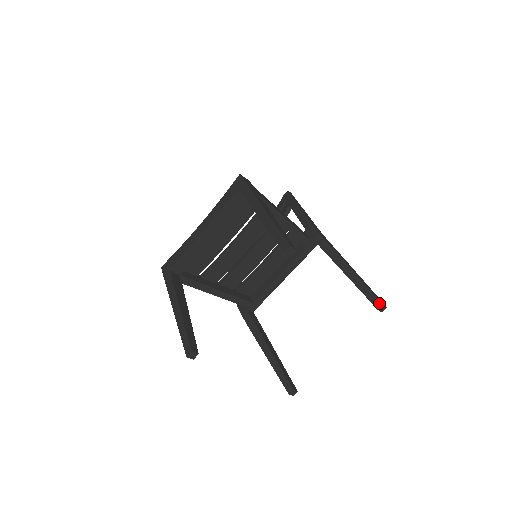
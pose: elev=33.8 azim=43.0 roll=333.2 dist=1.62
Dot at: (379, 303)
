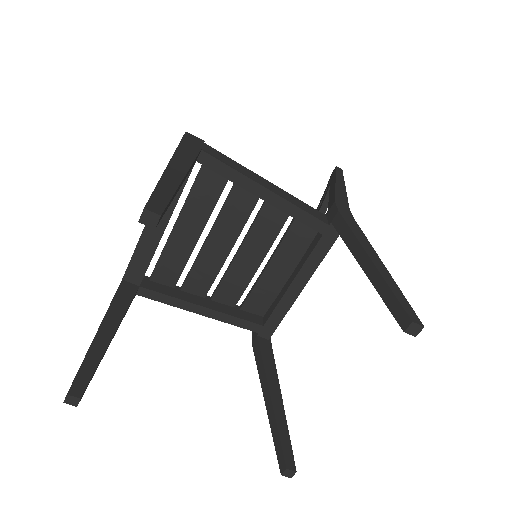
Dot at: (406, 318)
